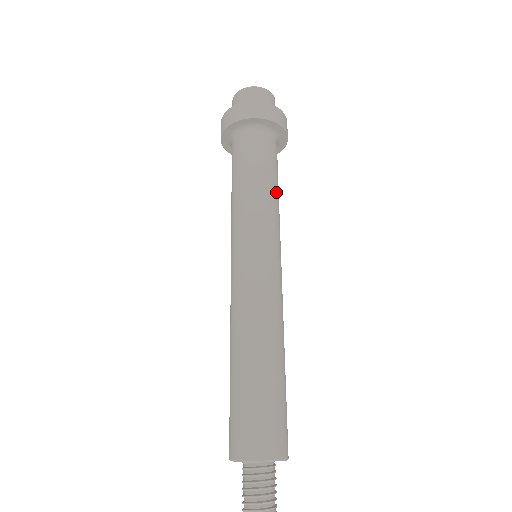
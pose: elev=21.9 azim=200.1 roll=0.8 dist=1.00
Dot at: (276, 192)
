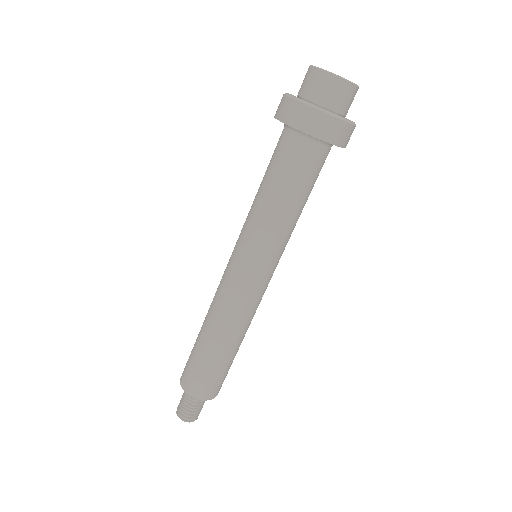
Dot at: occluded
